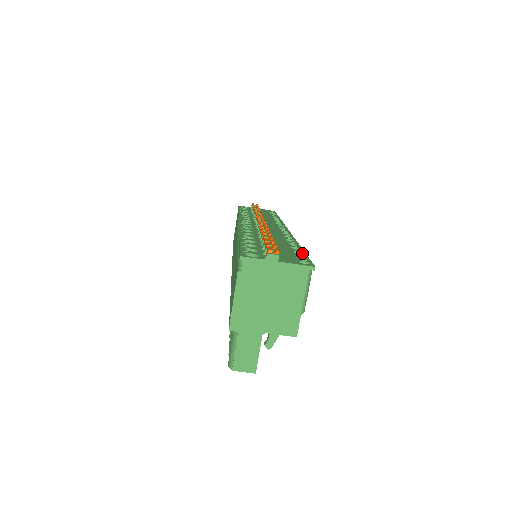
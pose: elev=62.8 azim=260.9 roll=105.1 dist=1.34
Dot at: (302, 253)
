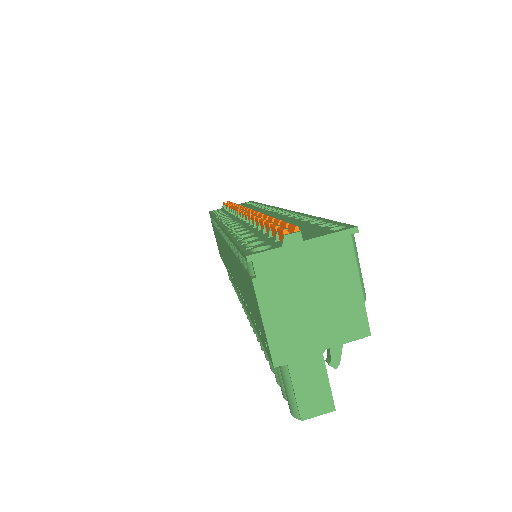
Dot at: (322, 221)
